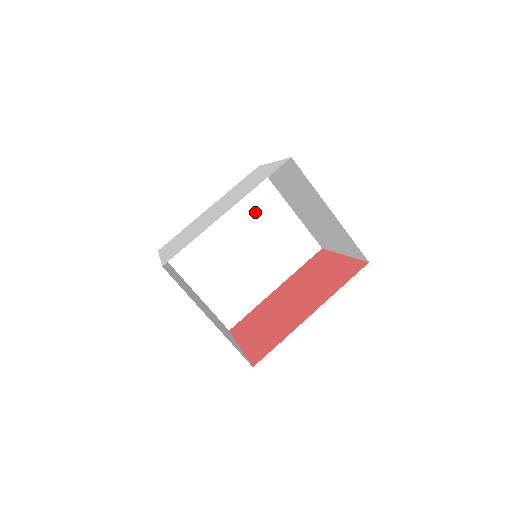
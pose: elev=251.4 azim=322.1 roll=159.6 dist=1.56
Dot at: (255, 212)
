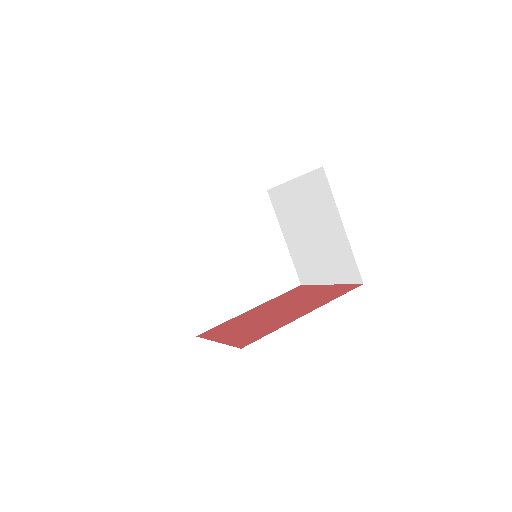
Dot at: (253, 229)
